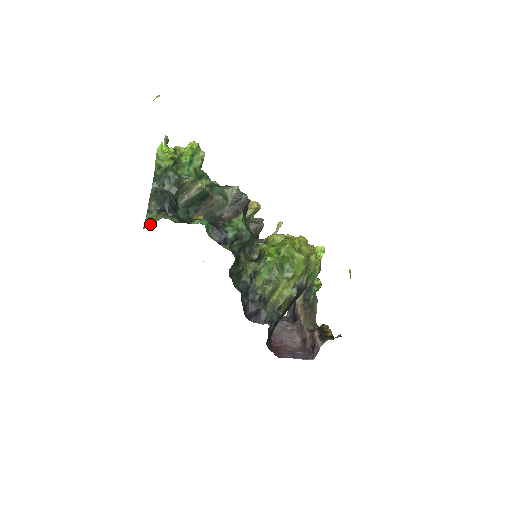
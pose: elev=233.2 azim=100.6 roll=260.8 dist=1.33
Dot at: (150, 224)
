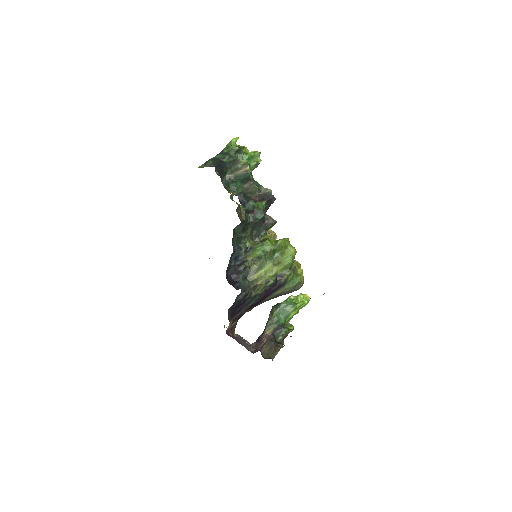
Dot at: occluded
